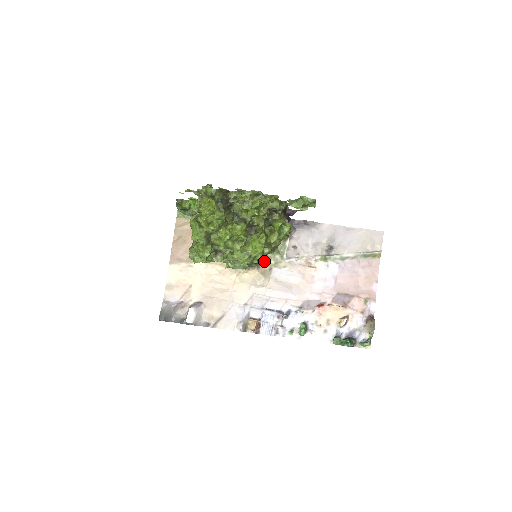
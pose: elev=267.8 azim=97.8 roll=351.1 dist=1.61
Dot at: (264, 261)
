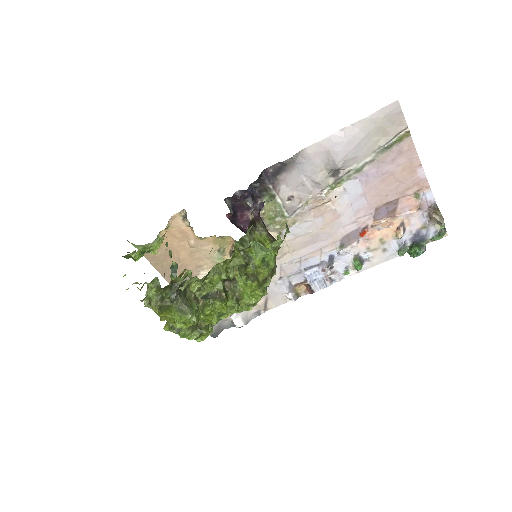
Dot at: occluded
